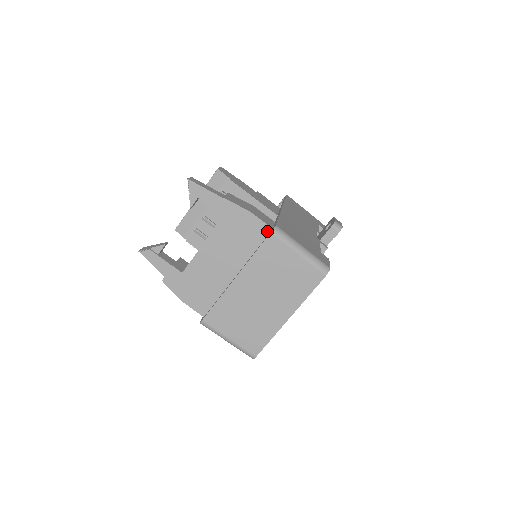
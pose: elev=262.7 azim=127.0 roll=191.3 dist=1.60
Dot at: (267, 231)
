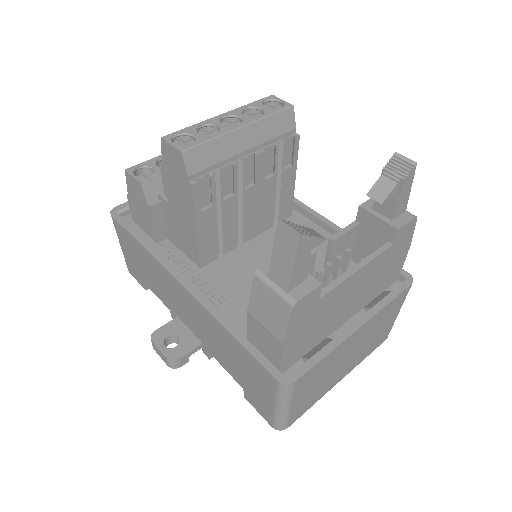
Dot at: (397, 275)
